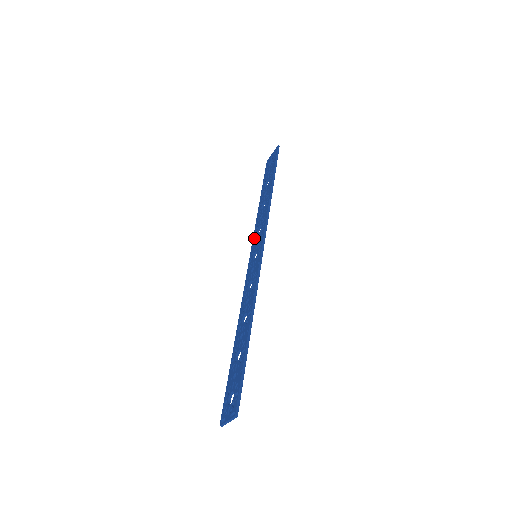
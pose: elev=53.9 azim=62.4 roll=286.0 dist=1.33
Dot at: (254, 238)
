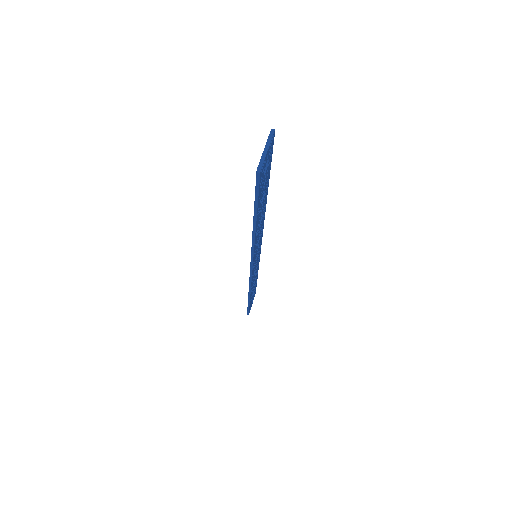
Dot at: occluded
